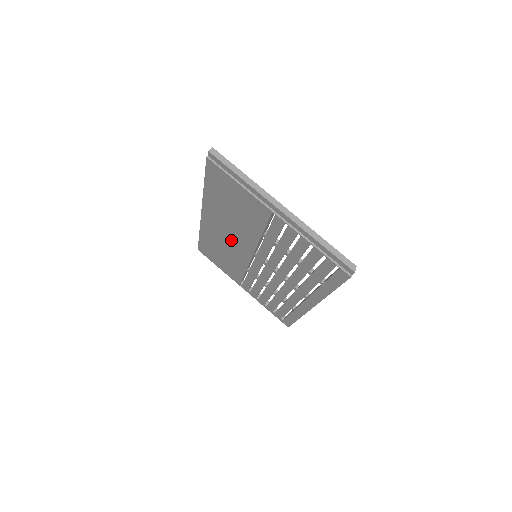
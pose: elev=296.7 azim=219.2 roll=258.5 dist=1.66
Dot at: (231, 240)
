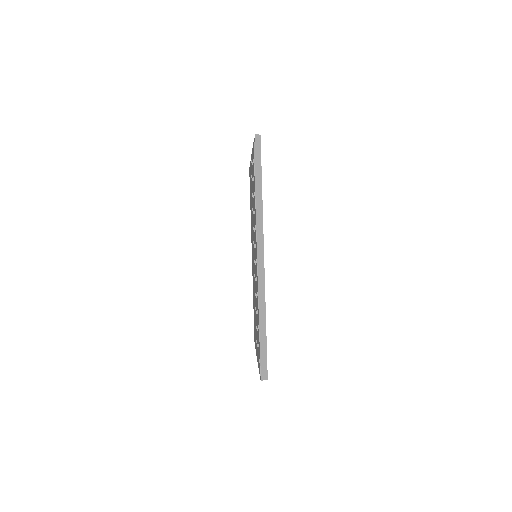
Dot at: occluded
